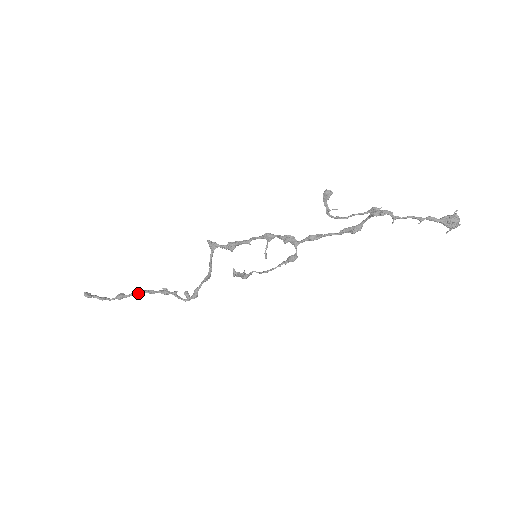
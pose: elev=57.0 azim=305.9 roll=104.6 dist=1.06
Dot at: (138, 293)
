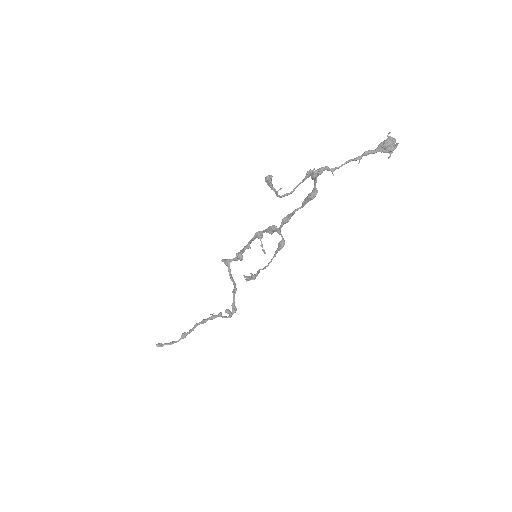
Dot at: (194, 327)
